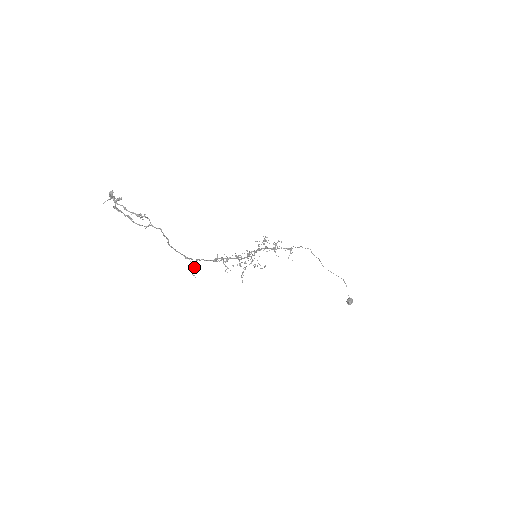
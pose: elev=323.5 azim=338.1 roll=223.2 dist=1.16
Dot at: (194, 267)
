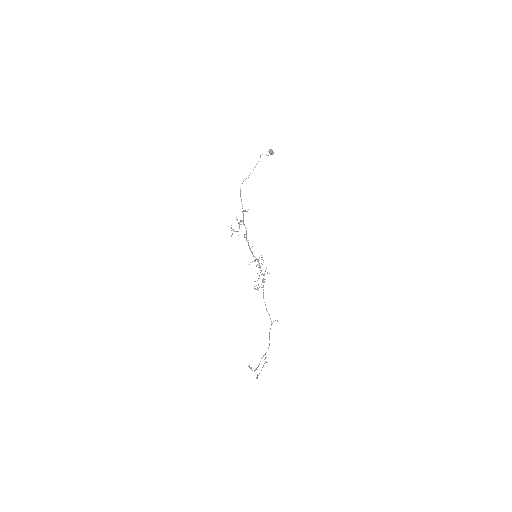
Dot at: occluded
